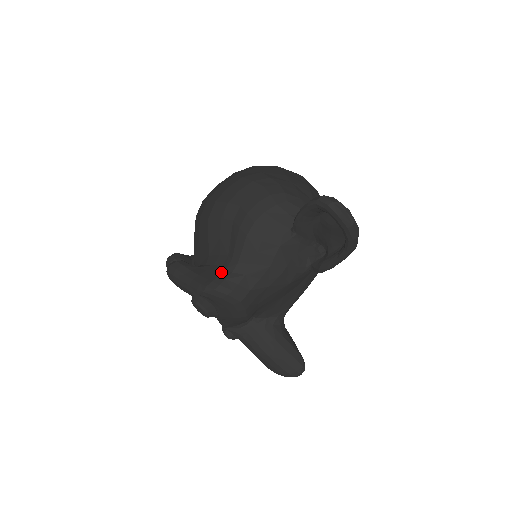
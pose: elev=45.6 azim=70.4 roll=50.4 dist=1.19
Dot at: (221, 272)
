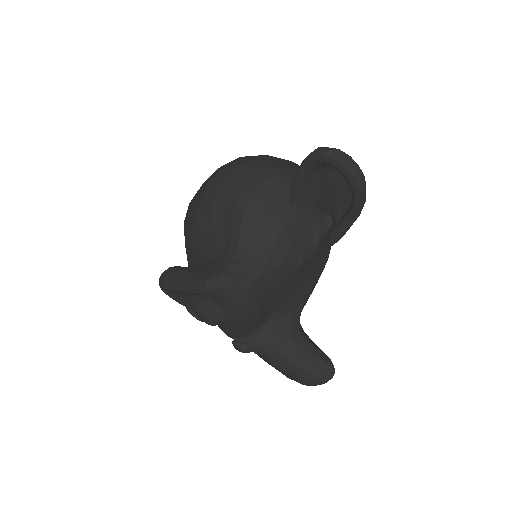
Dot at: (221, 263)
